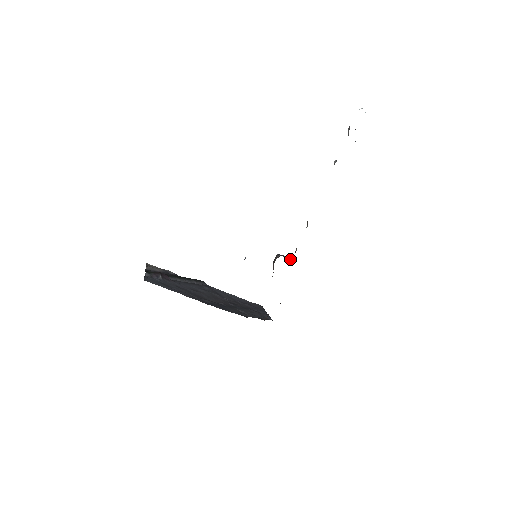
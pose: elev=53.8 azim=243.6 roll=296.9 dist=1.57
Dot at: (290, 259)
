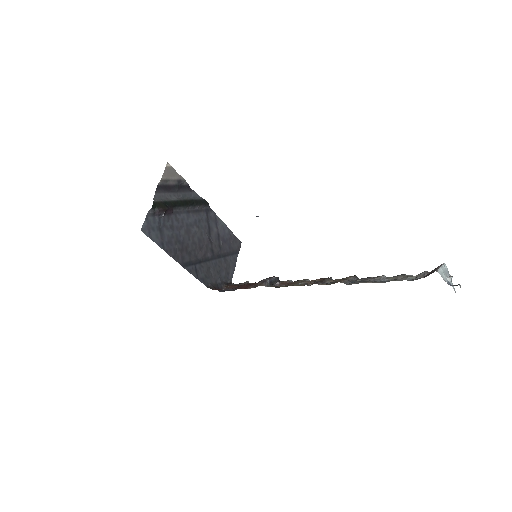
Dot at: (277, 283)
